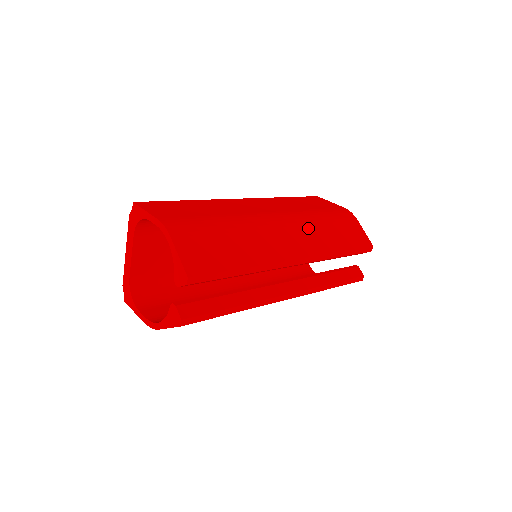
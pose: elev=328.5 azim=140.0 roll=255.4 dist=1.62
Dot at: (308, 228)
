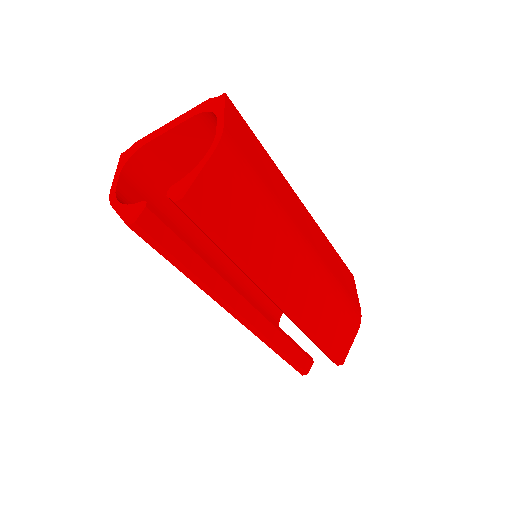
Dot at: (319, 289)
